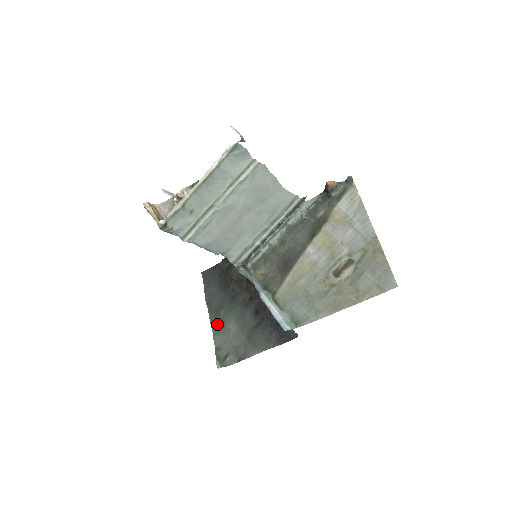
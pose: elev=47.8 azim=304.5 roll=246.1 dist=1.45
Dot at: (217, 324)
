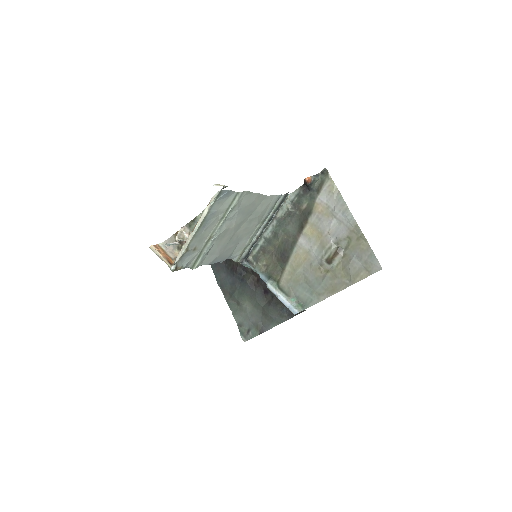
Dot at: (234, 305)
